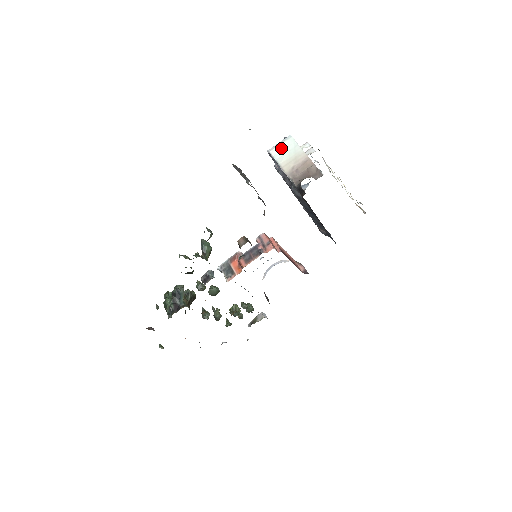
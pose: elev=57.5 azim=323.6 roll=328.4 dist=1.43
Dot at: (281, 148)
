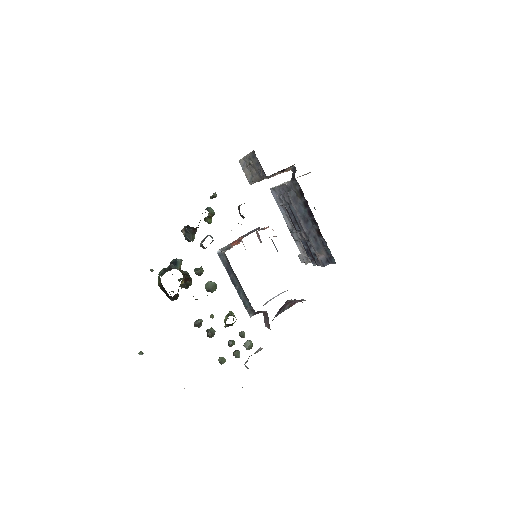
Dot at: occluded
